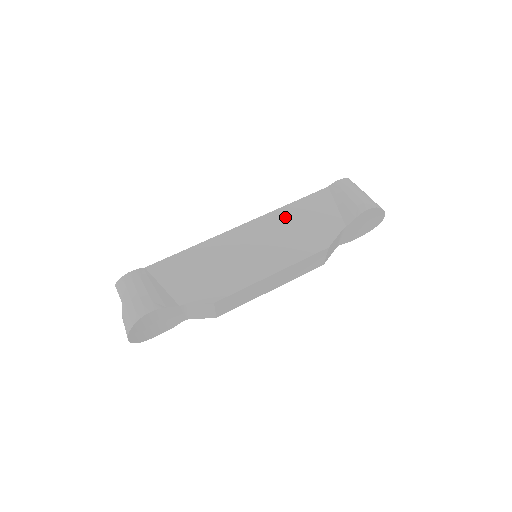
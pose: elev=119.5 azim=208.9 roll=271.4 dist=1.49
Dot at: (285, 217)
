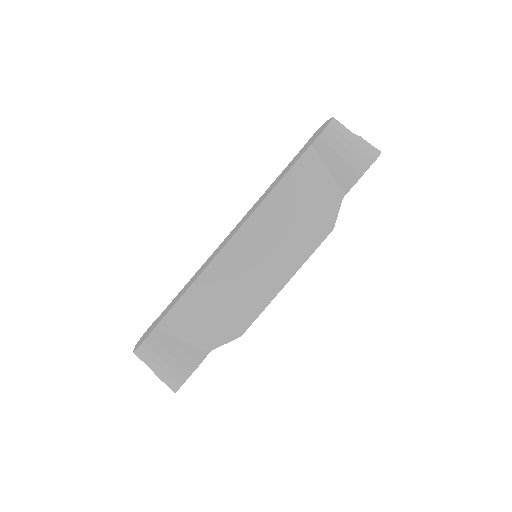
Dot at: (276, 208)
